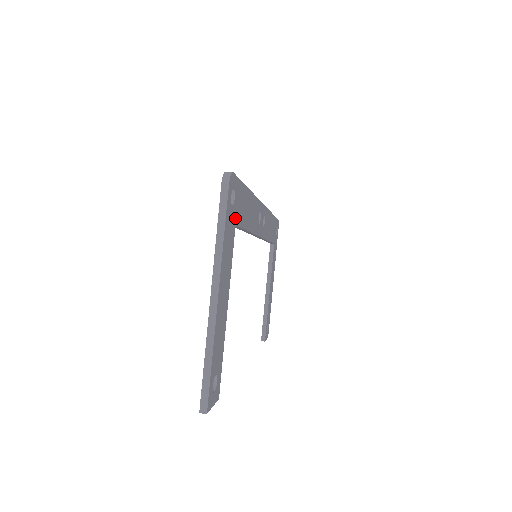
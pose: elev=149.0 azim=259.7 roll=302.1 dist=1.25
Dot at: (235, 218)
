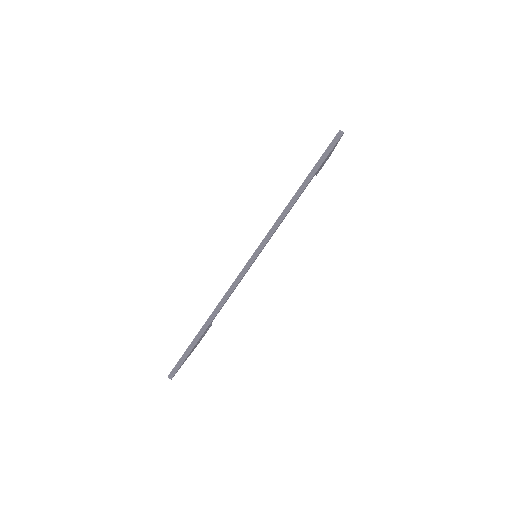
Dot at: occluded
